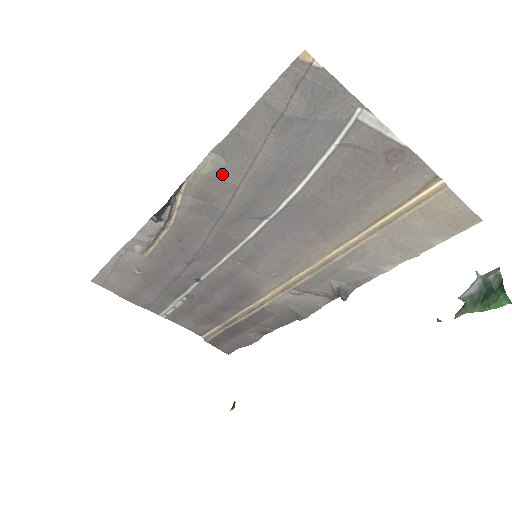
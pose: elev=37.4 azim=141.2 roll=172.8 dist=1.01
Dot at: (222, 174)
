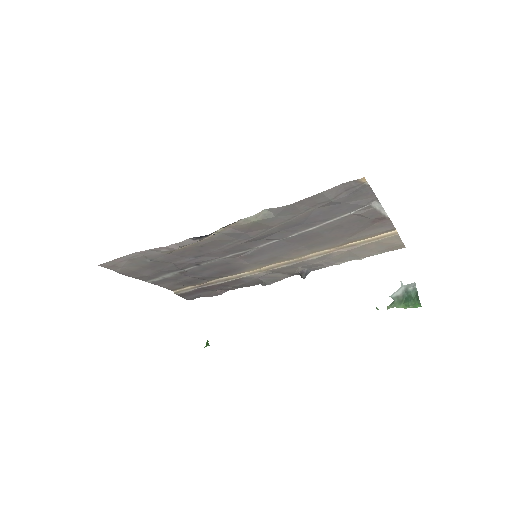
Dot at: (267, 221)
